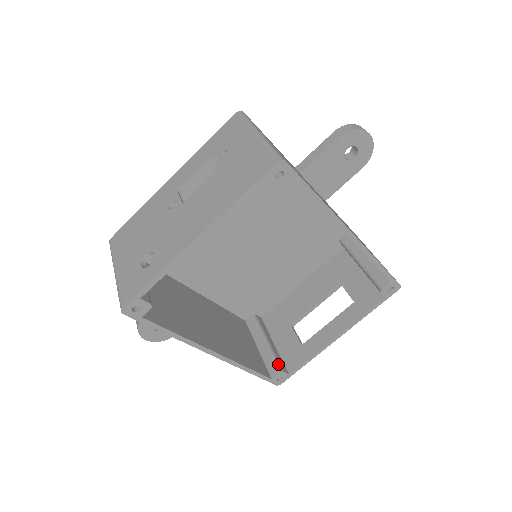
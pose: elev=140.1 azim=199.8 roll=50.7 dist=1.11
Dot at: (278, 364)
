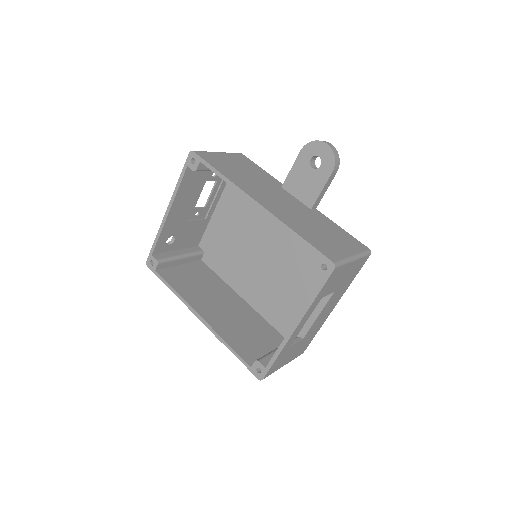
Dot at: (262, 357)
